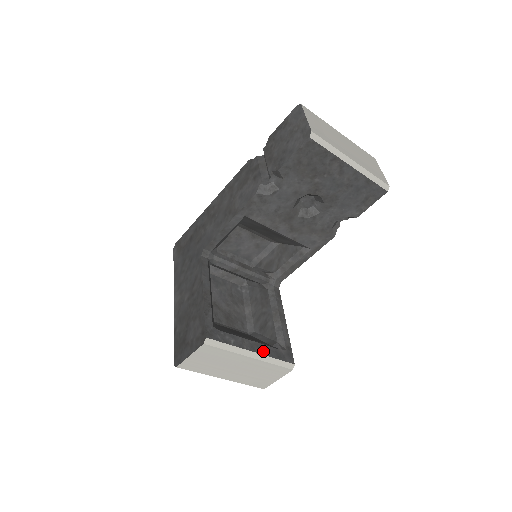
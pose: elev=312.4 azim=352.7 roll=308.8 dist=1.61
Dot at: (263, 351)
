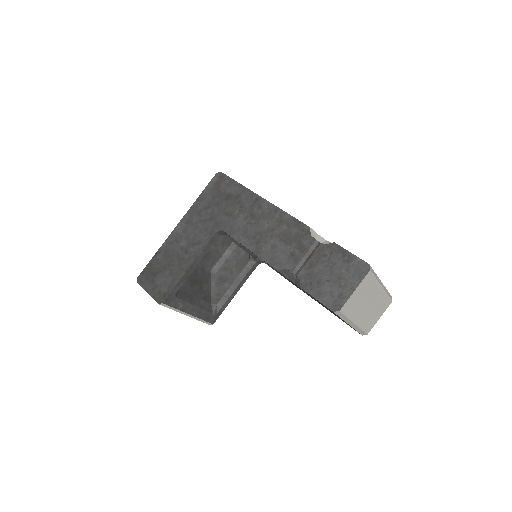
Dot at: (198, 314)
